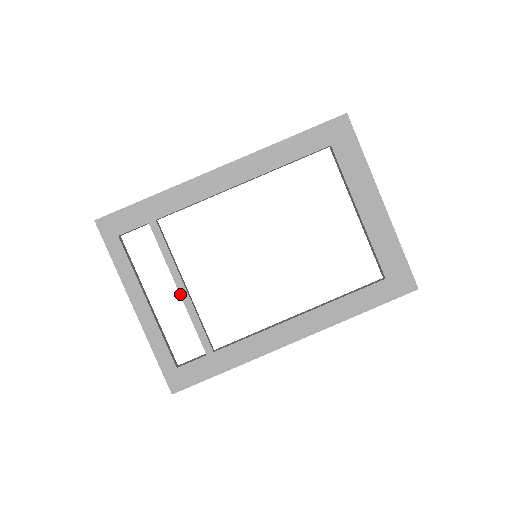
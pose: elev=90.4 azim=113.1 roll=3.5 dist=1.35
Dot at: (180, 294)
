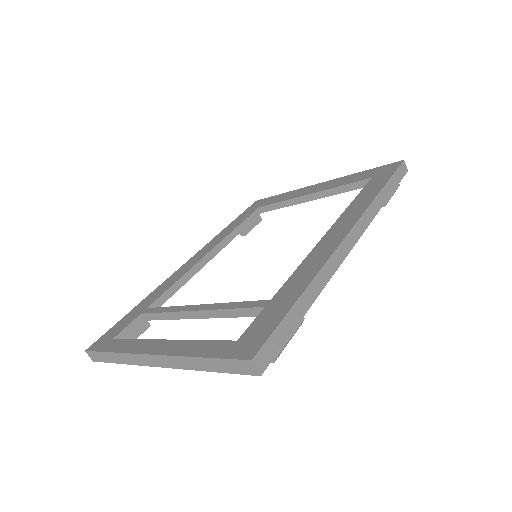
Dot at: (198, 310)
